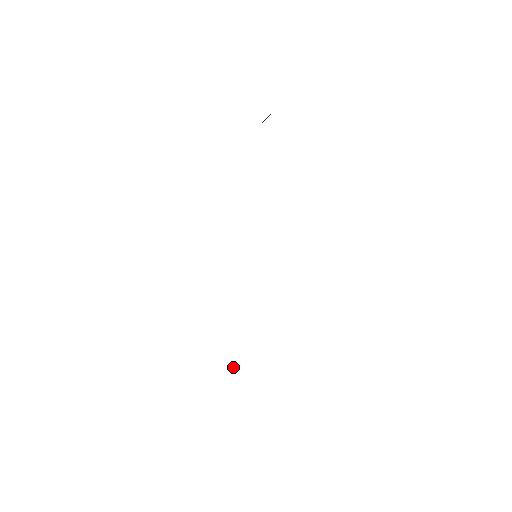
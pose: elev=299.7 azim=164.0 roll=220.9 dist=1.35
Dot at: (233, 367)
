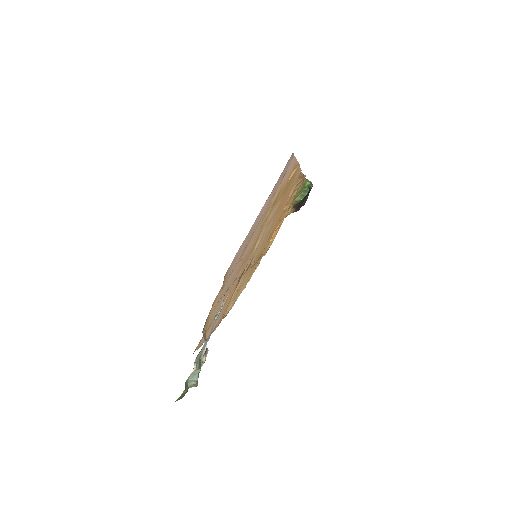
Dot at: occluded
